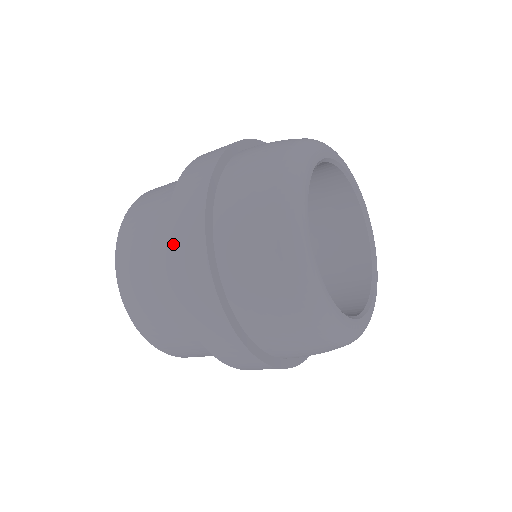
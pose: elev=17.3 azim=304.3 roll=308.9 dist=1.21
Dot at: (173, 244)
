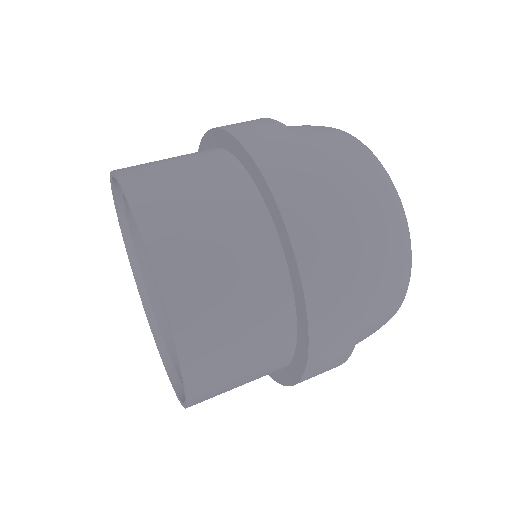
Dot at: occluded
